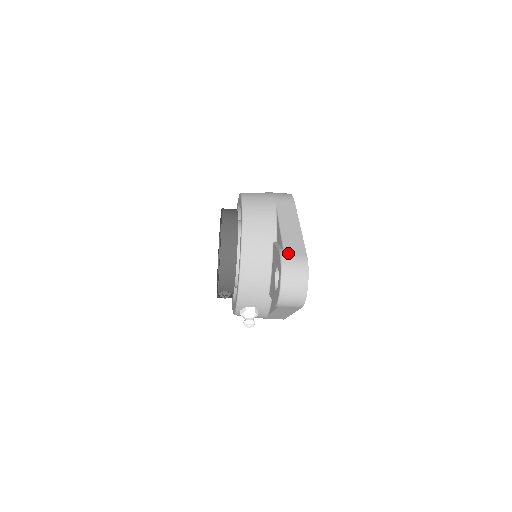
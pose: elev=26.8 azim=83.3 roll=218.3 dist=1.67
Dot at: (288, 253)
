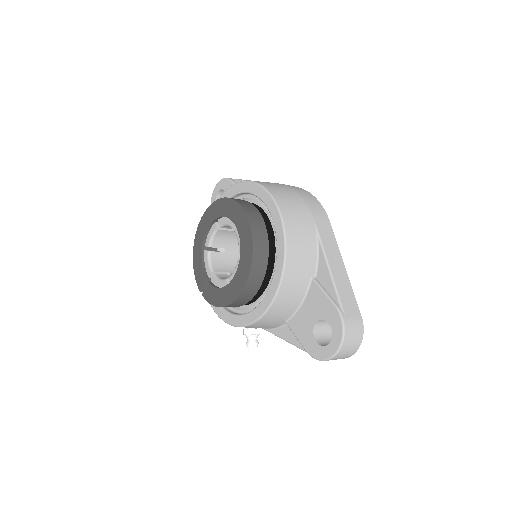
Dot at: (347, 315)
